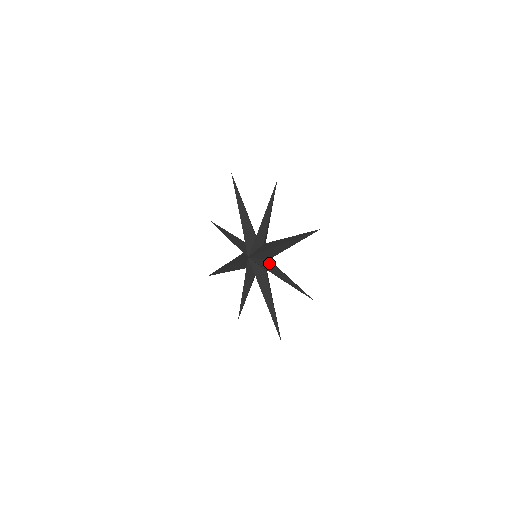
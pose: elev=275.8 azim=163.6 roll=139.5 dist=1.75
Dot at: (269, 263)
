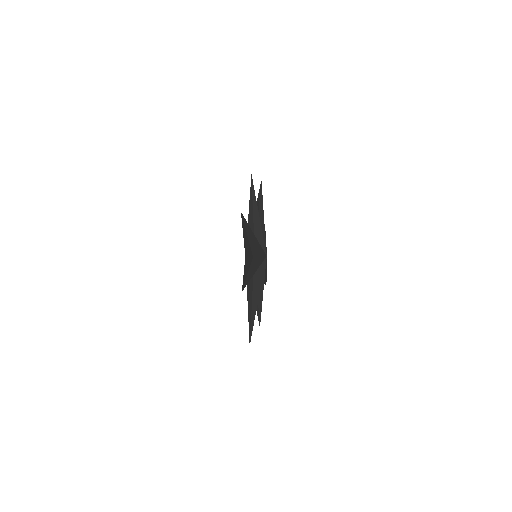
Dot at: (250, 260)
